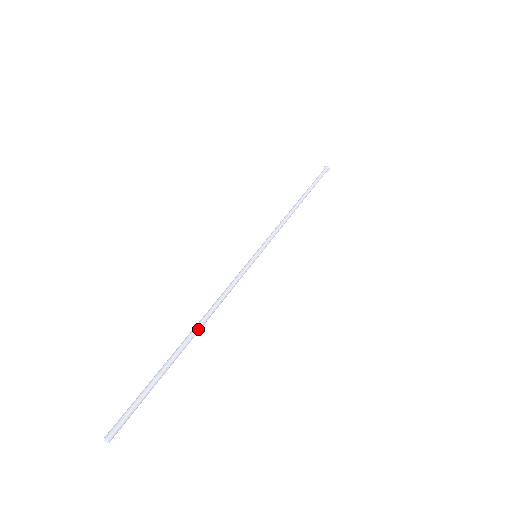
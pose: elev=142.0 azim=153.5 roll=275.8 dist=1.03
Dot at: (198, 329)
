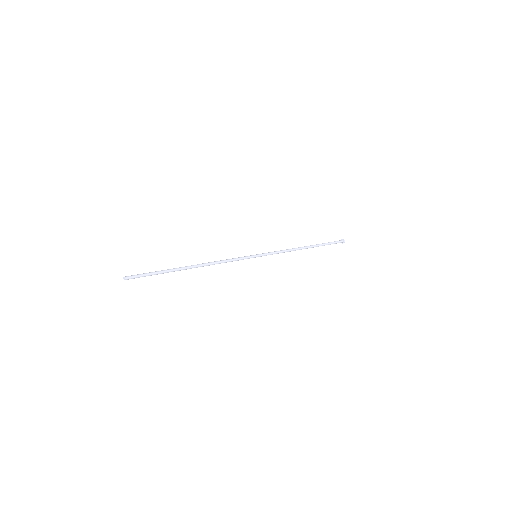
Dot at: (196, 265)
